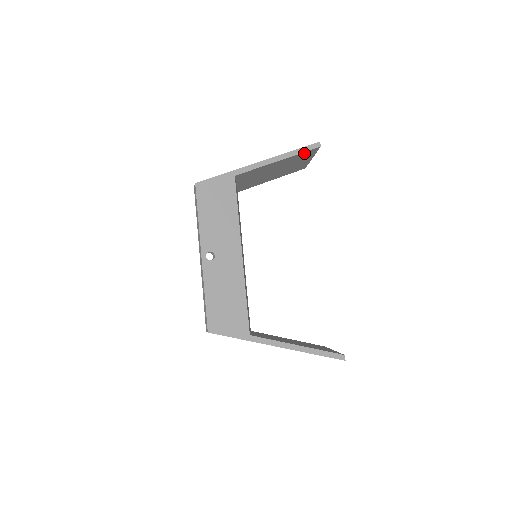
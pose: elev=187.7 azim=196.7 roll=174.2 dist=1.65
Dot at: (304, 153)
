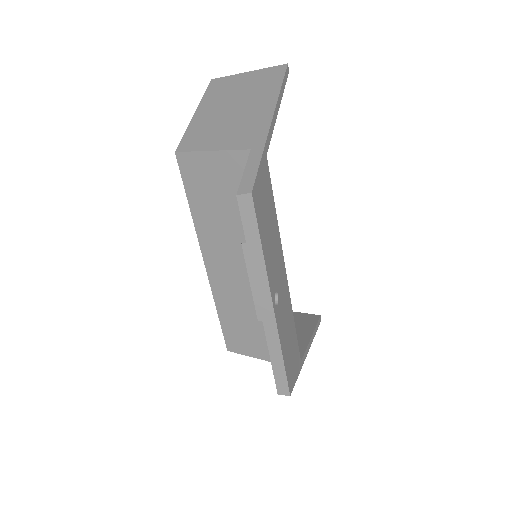
Dot at: occluded
